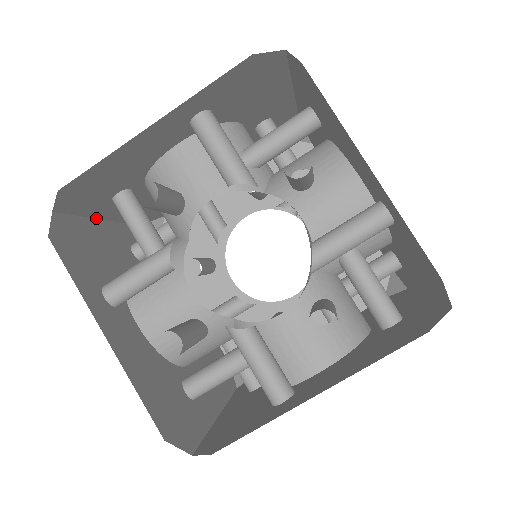
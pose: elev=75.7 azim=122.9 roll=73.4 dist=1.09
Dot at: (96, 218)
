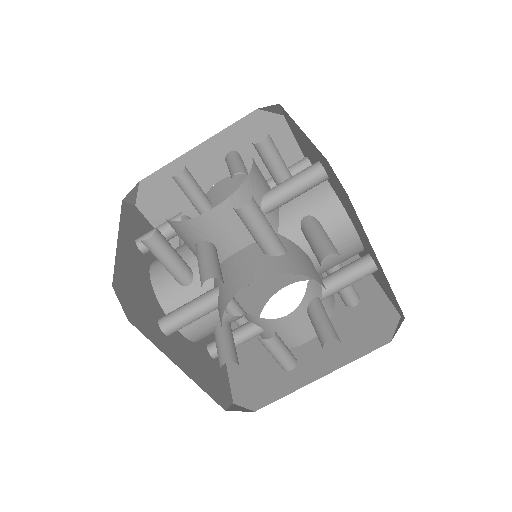
Dot at: (117, 245)
